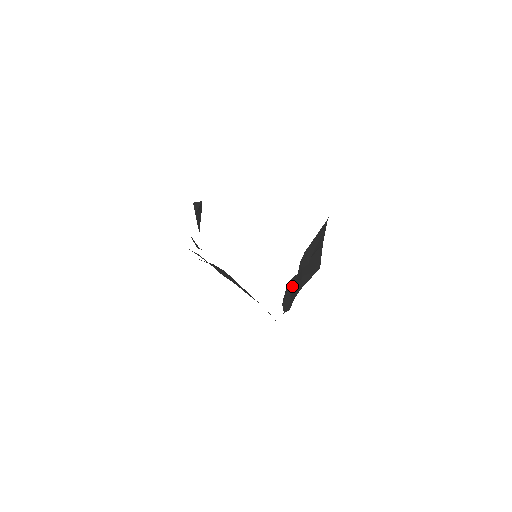
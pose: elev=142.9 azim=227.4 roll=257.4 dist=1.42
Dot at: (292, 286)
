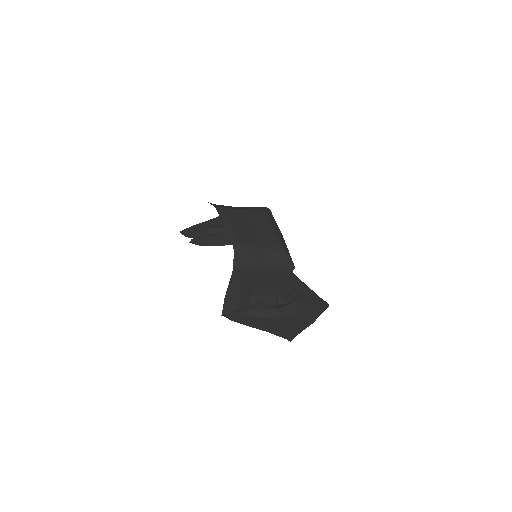
Dot at: (240, 309)
